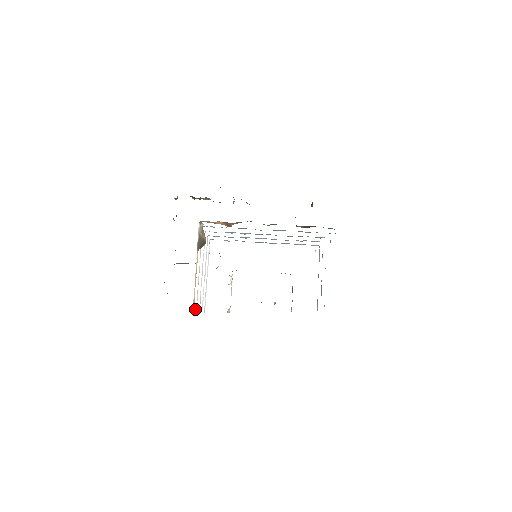
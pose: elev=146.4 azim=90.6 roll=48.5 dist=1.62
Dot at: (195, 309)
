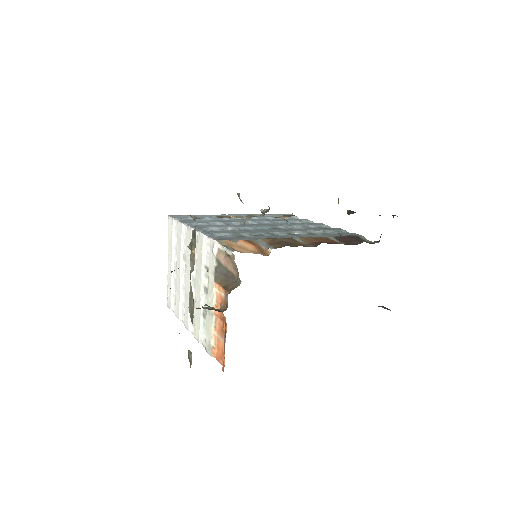
Dot at: (200, 341)
